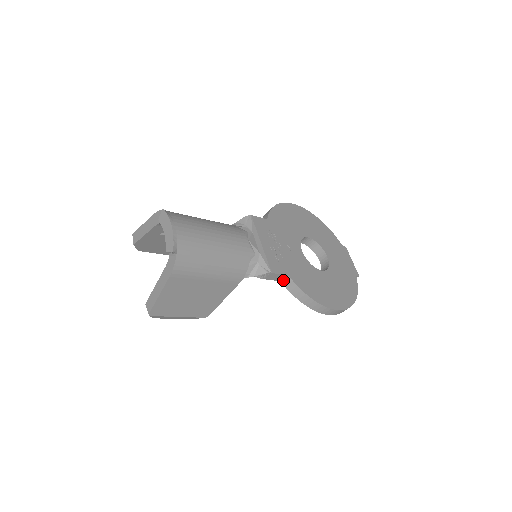
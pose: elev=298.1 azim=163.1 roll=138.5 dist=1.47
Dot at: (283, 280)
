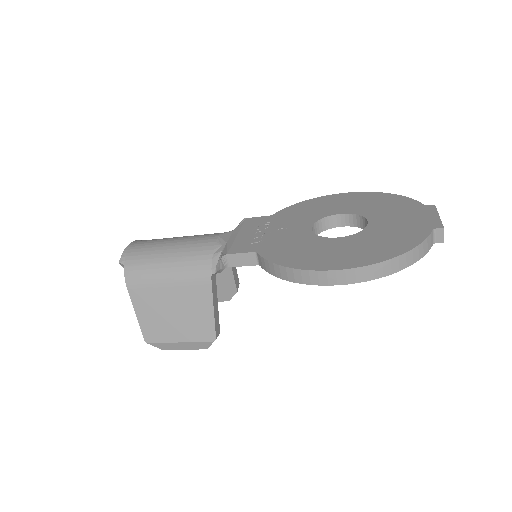
Dot at: (259, 262)
